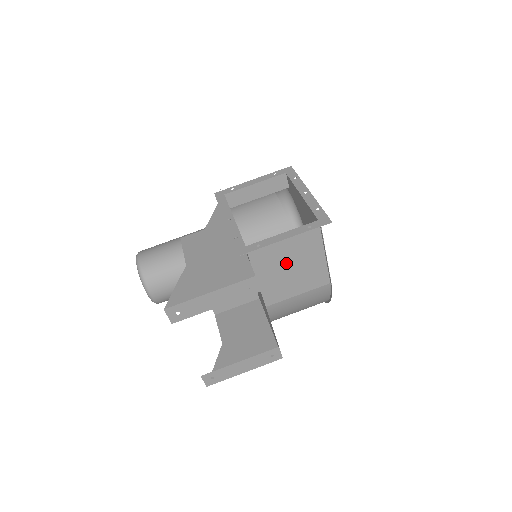
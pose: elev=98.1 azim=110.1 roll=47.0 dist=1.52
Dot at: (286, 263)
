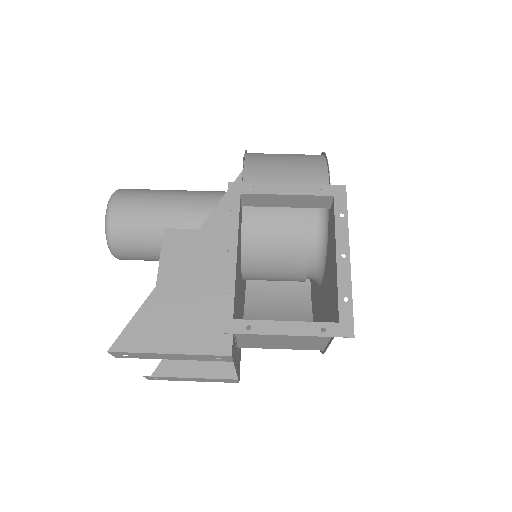
Dot at: (279, 335)
